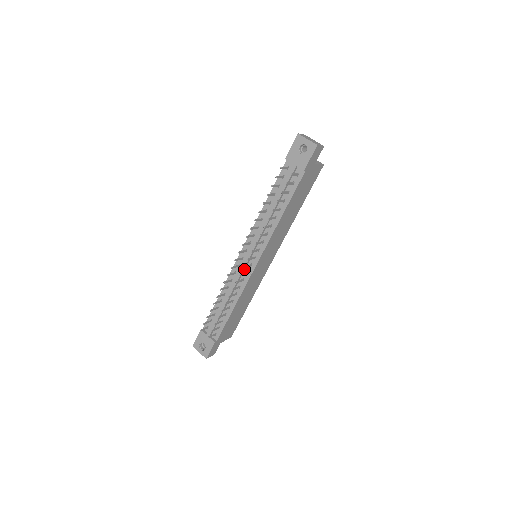
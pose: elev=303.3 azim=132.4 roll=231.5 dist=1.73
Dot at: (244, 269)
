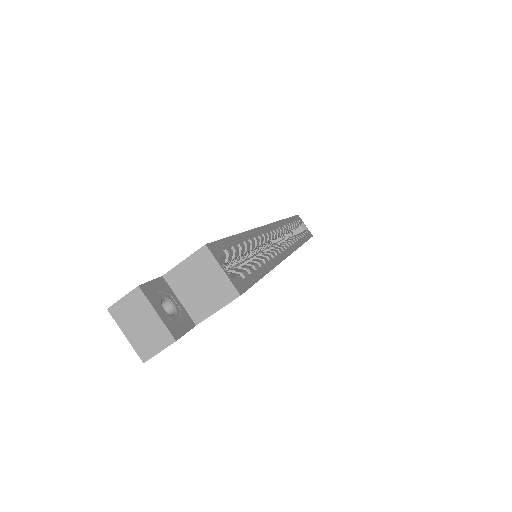
Dot at: occluded
